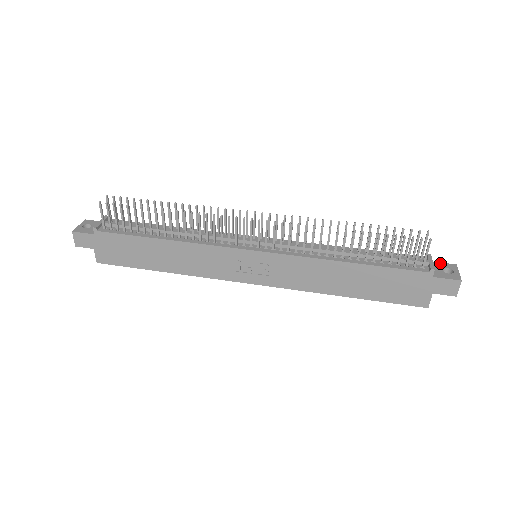
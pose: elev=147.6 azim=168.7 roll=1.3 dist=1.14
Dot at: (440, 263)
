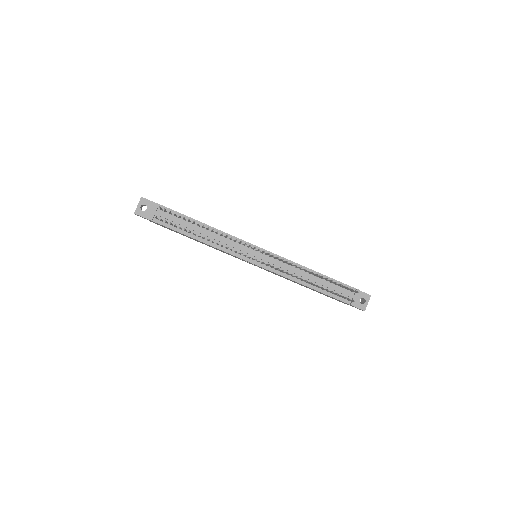
Dot at: (362, 293)
